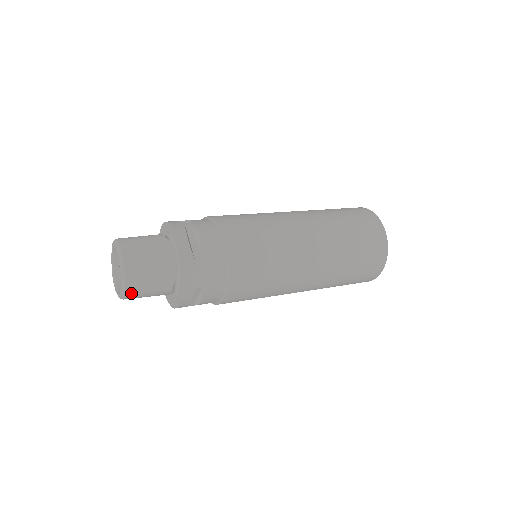
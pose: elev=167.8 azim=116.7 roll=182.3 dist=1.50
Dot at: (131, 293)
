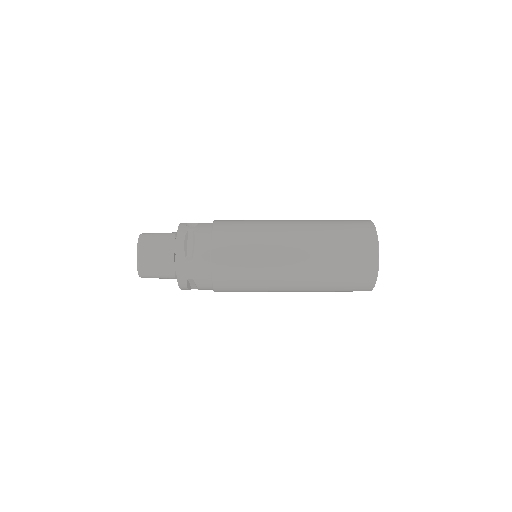
Dot at: (144, 275)
